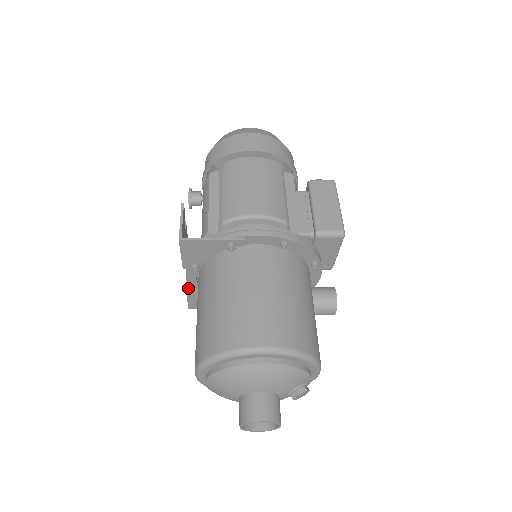
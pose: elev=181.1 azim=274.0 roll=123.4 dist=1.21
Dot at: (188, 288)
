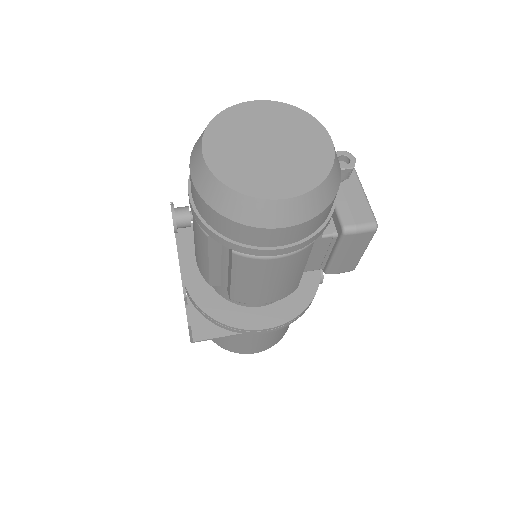
Dot at: occluded
